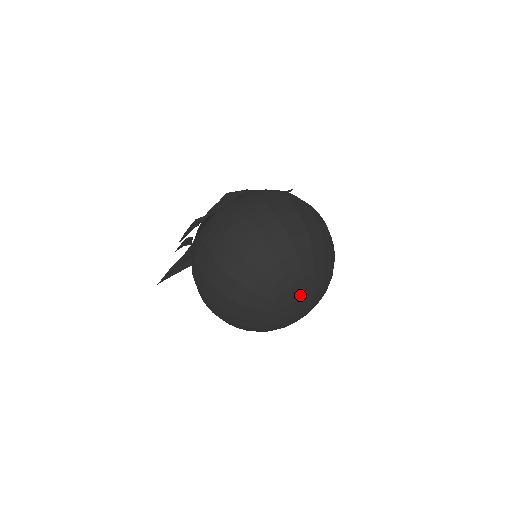
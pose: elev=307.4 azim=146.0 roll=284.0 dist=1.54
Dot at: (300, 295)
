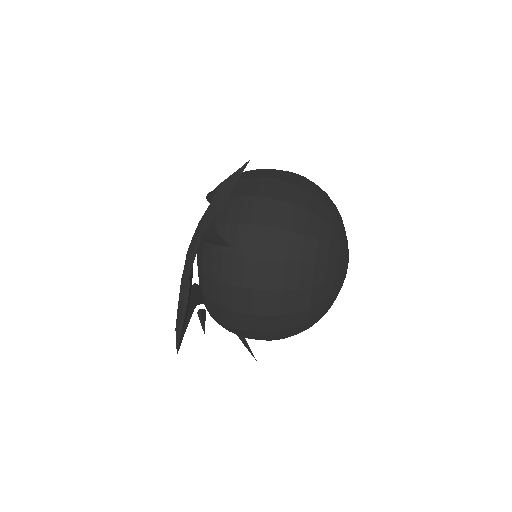
Dot at: (345, 247)
